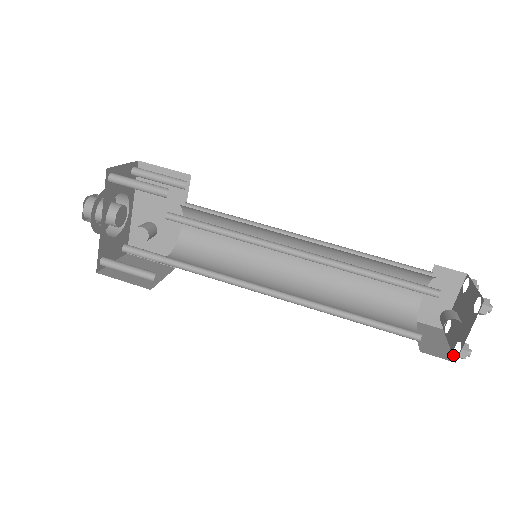
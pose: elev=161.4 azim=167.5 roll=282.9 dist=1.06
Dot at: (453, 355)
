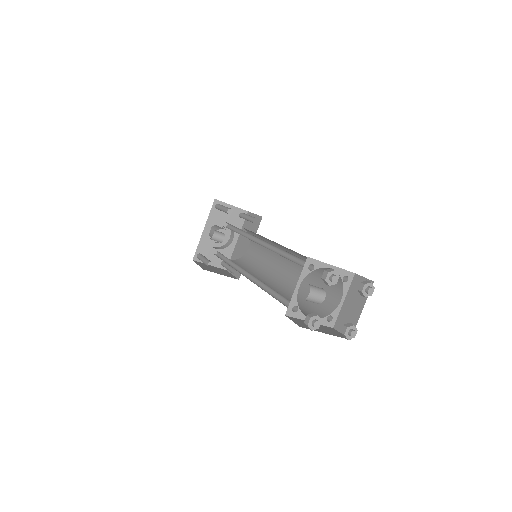
Dot at: occluded
